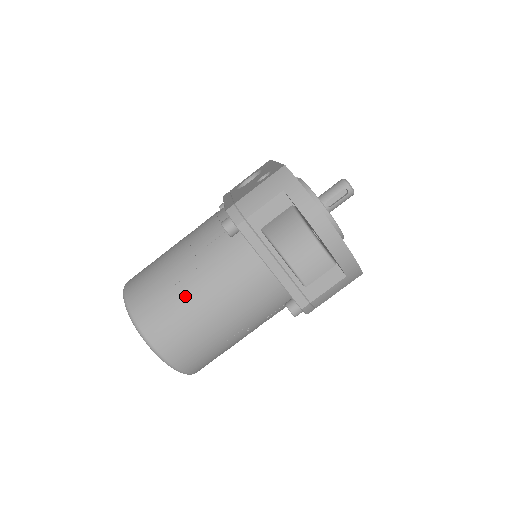
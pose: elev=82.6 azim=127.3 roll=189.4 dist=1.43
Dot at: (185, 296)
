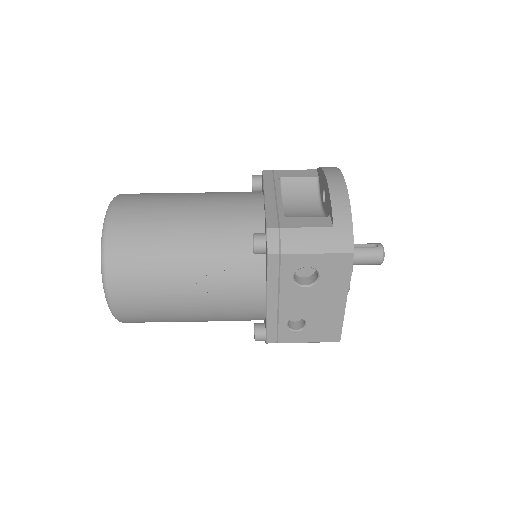
Dot at: (179, 193)
